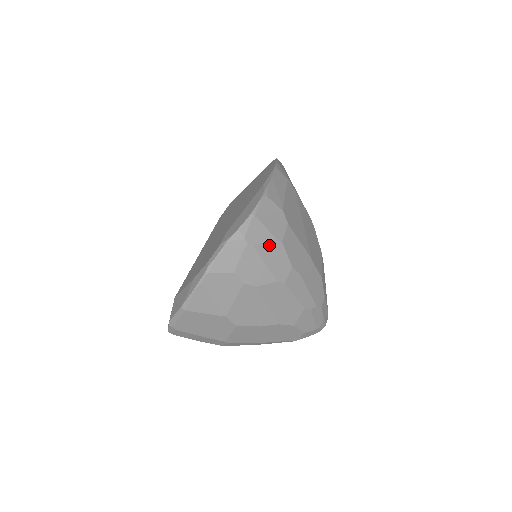
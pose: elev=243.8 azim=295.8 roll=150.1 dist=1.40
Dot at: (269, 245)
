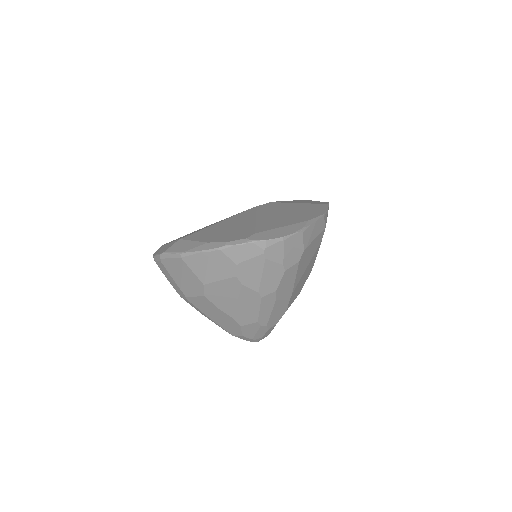
Dot at: (275, 266)
